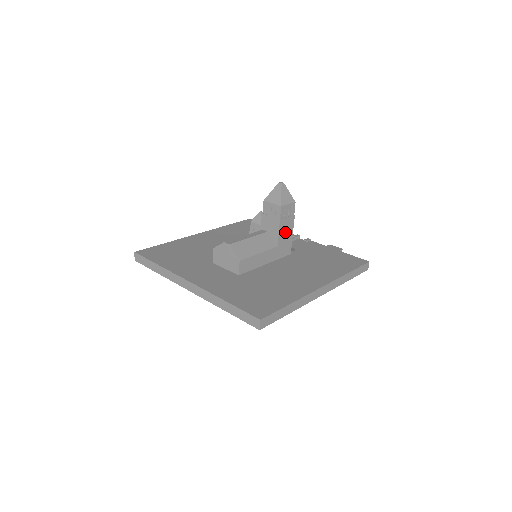
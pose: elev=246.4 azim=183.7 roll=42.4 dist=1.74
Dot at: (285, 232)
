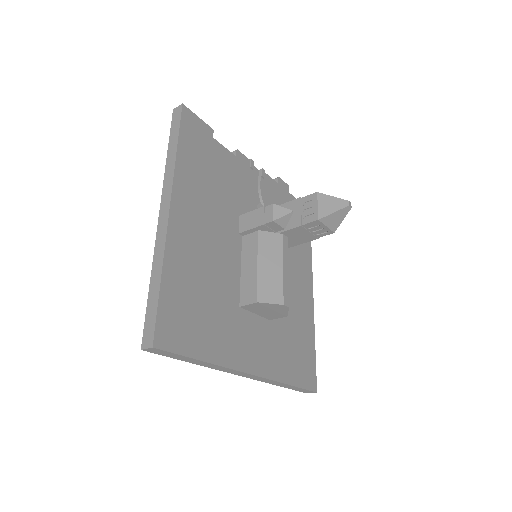
Dot at: occluded
